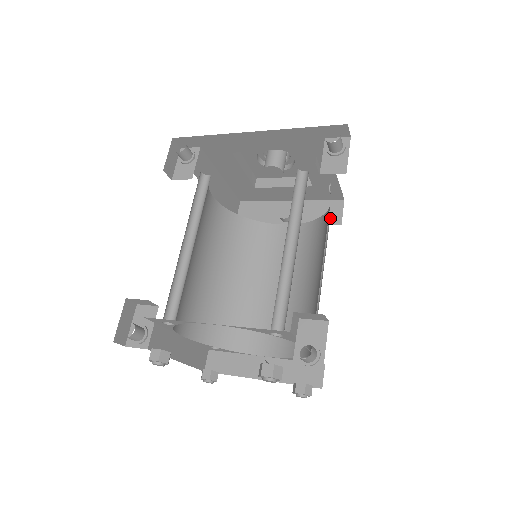
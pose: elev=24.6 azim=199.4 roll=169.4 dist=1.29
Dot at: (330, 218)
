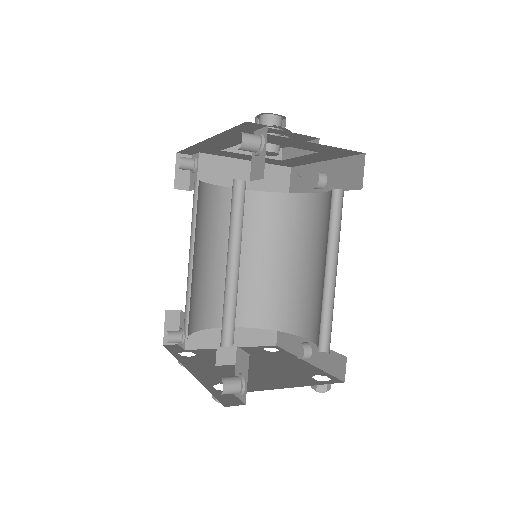
Dot at: (353, 181)
